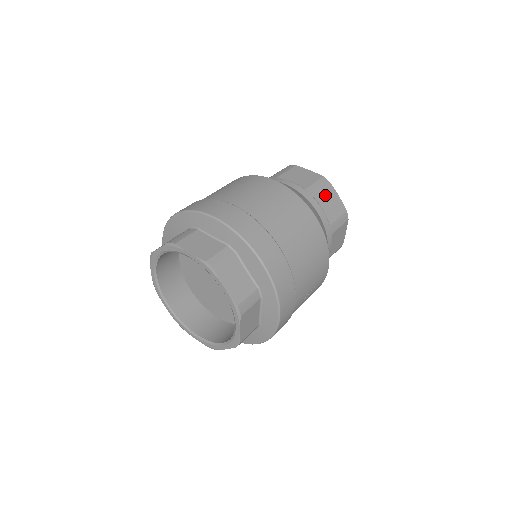
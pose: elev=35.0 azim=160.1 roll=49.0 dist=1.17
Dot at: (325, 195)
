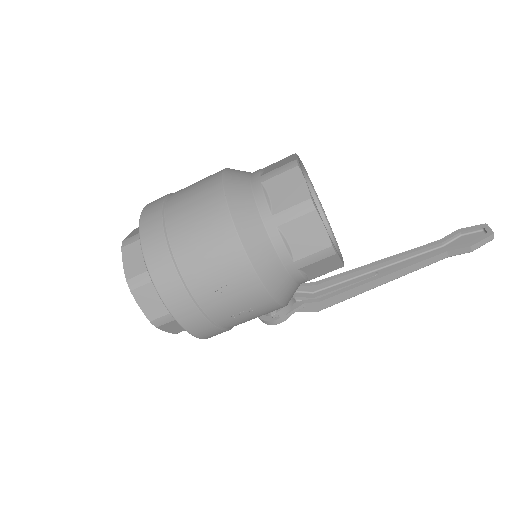
Dot at: (282, 180)
